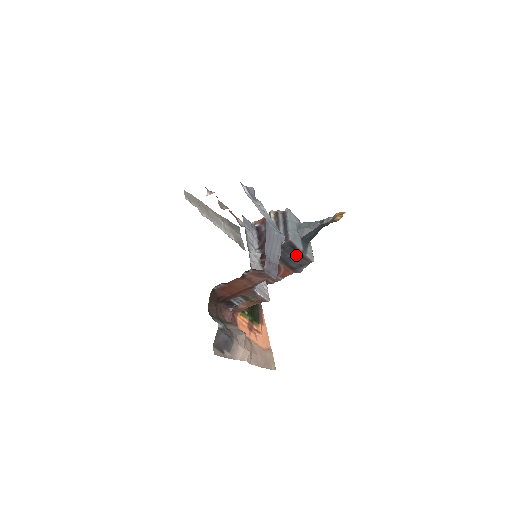
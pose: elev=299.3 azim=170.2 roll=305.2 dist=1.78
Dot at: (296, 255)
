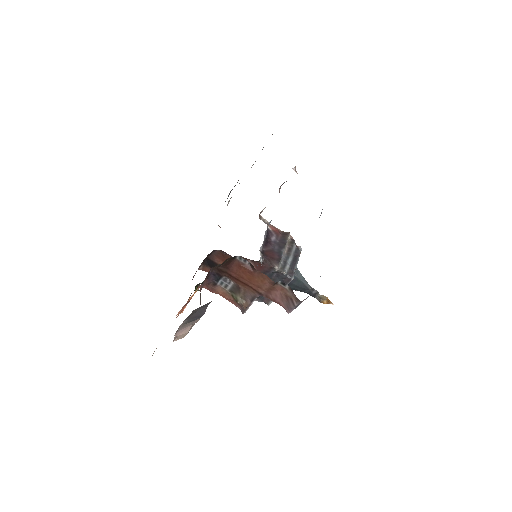
Dot at: occluded
